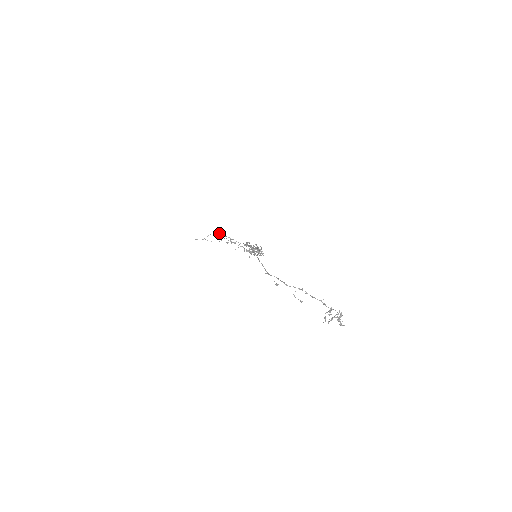
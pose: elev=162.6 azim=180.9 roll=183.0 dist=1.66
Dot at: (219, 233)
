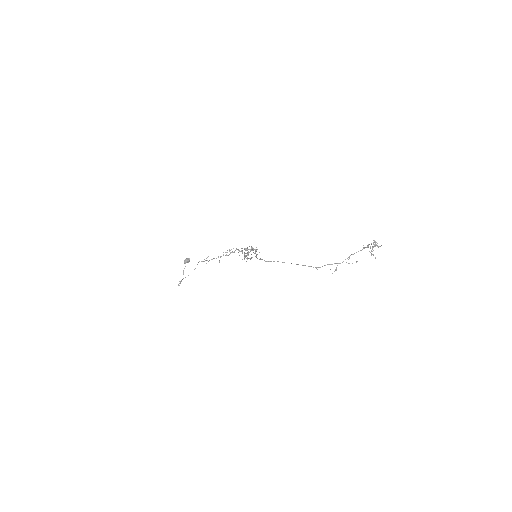
Dot at: occluded
